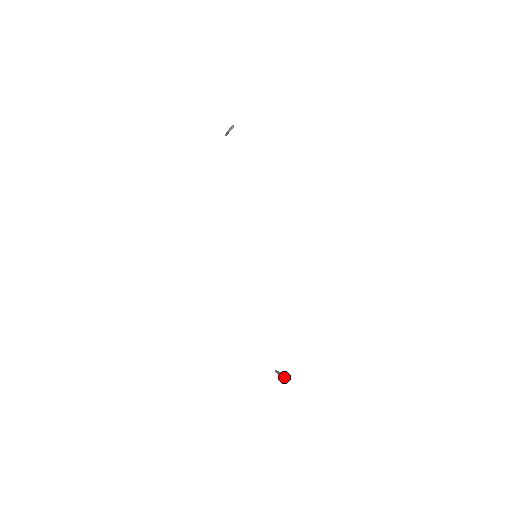
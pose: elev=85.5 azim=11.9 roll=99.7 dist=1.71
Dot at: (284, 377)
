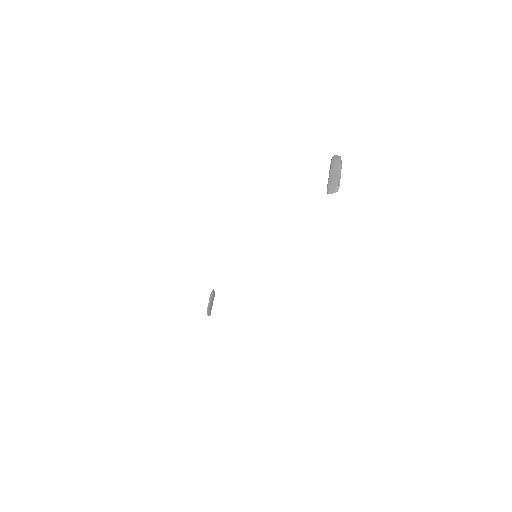
Dot at: (208, 314)
